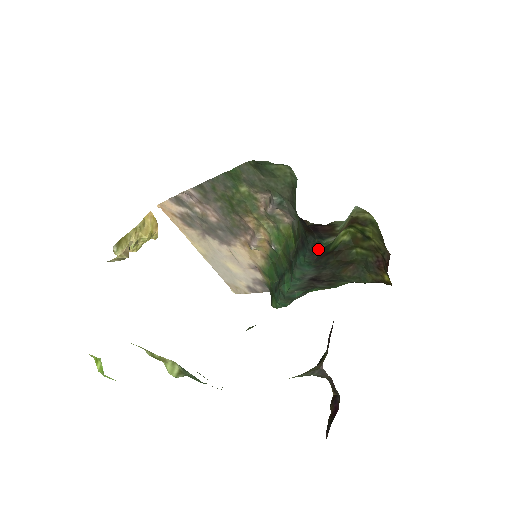
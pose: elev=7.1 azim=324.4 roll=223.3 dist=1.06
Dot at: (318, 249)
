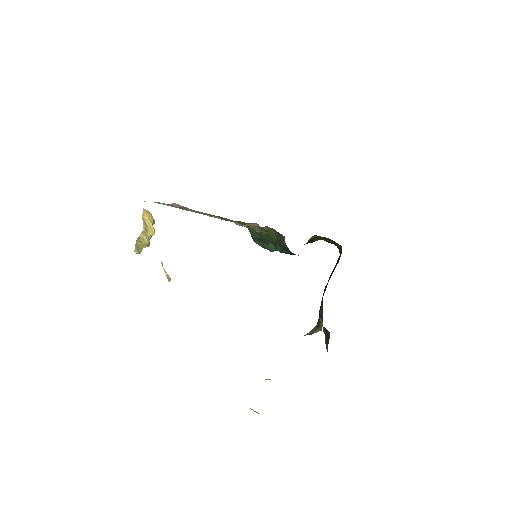
Dot at: occluded
